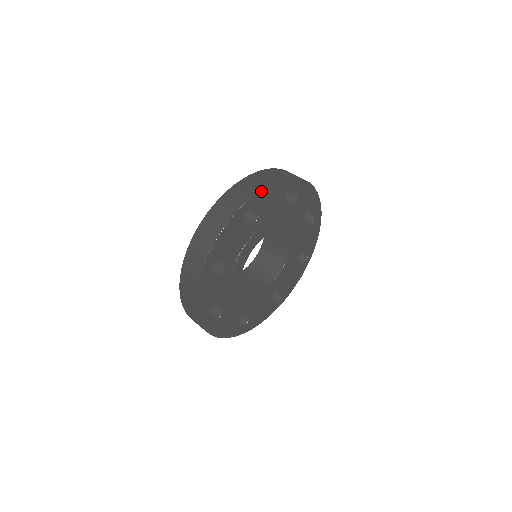
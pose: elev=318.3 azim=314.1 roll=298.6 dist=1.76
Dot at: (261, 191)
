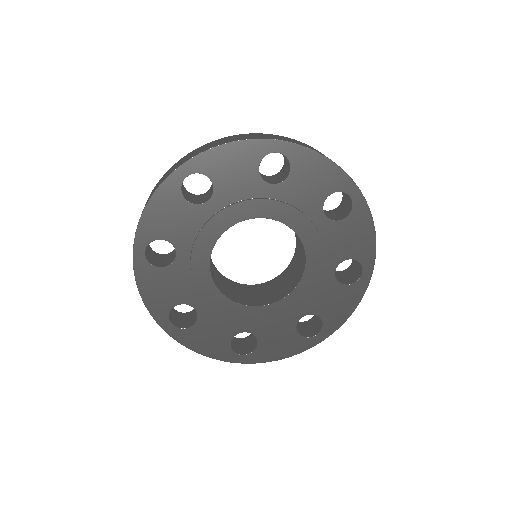
Dot at: (305, 149)
